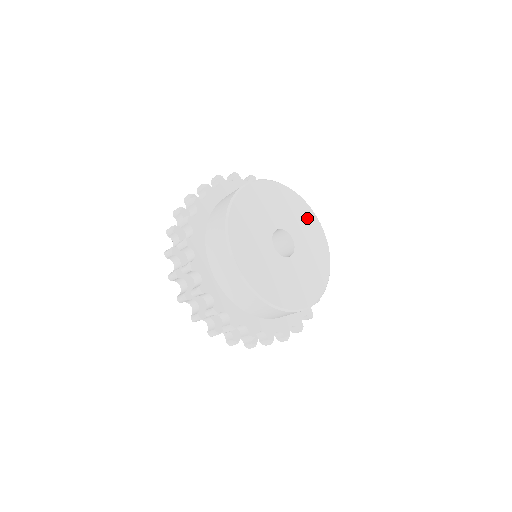
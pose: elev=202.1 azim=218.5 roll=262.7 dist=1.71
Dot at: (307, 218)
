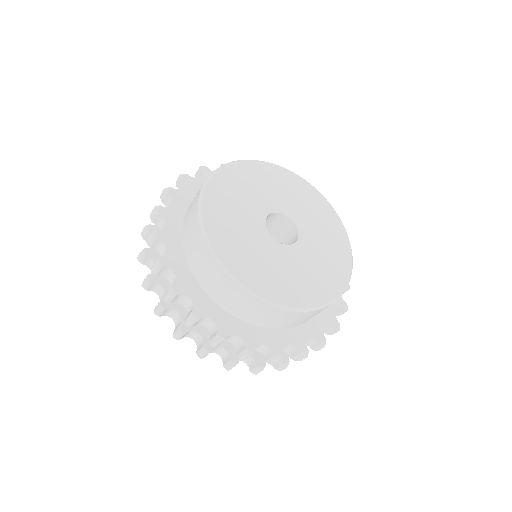
Dot at: (276, 178)
